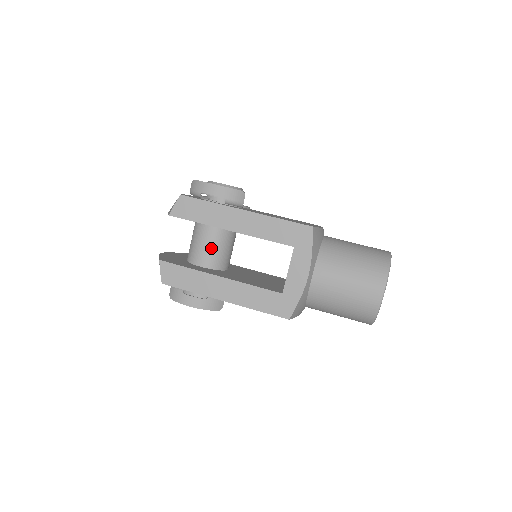
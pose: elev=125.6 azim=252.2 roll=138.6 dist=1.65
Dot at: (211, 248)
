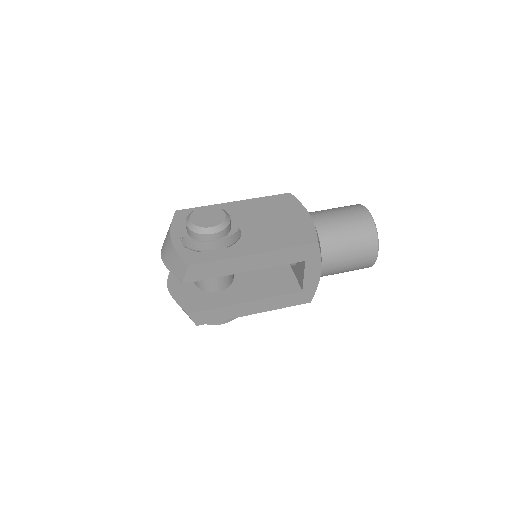
Dot at: (222, 277)
